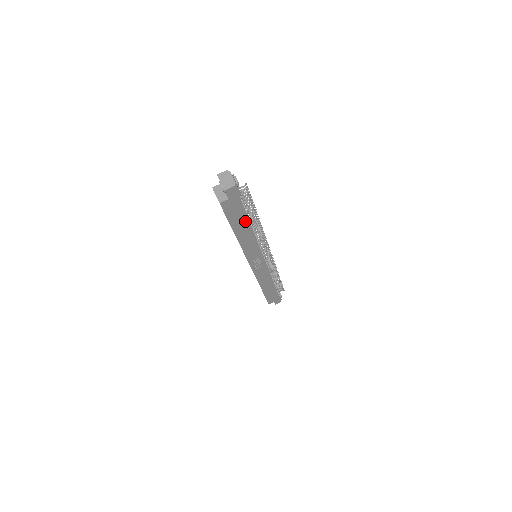
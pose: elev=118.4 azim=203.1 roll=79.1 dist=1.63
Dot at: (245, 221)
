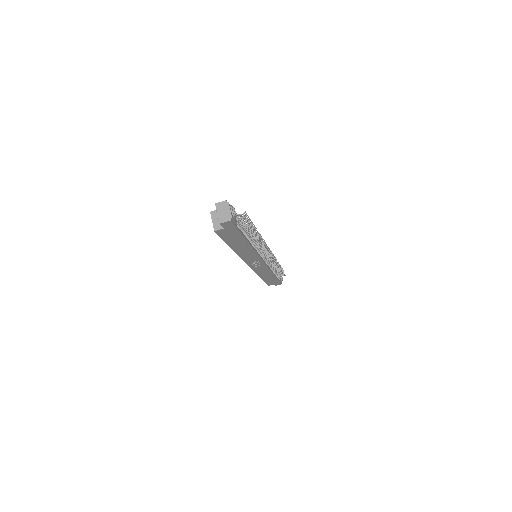
Dot at: (242, 240)
